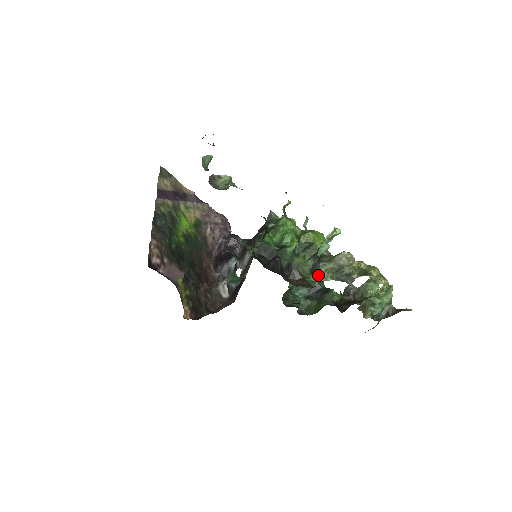
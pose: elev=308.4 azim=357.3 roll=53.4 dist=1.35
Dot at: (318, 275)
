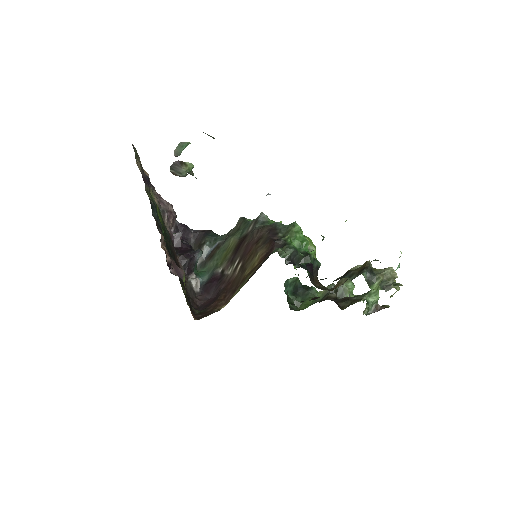
Dot at: (374, 286)
